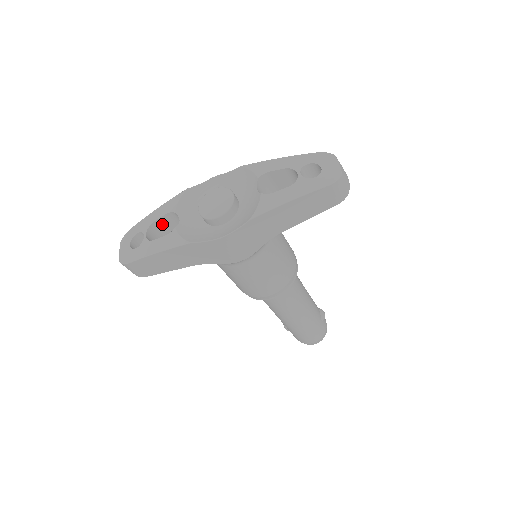
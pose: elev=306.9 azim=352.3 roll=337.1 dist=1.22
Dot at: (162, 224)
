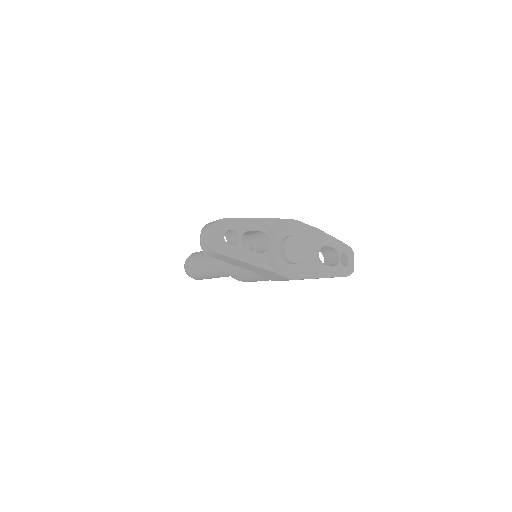
Dot at: (249, 232)
